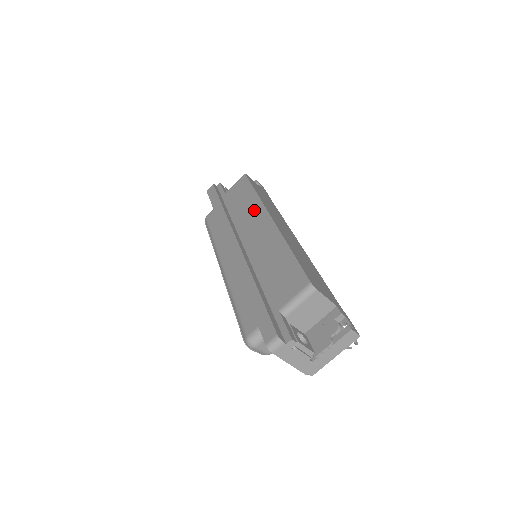
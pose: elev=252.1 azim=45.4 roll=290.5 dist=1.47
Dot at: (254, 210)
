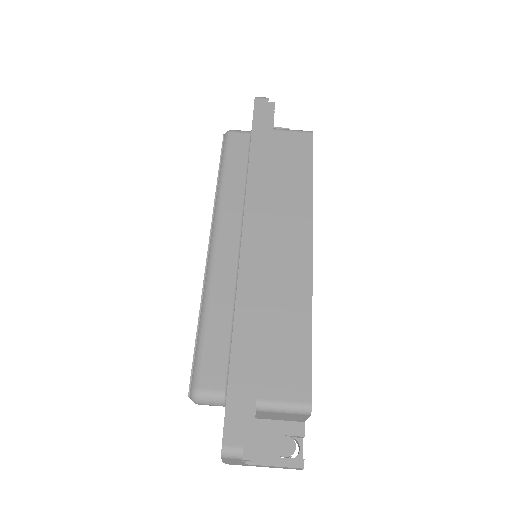
Dot at: (297, 208)
